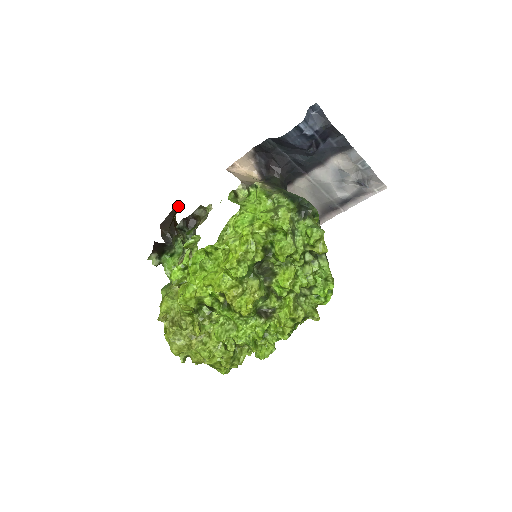
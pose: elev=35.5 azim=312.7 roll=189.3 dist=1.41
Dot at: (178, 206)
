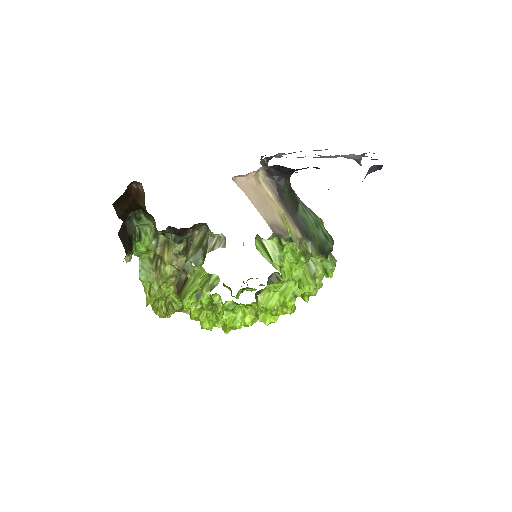
Dot at: (138, 183)
